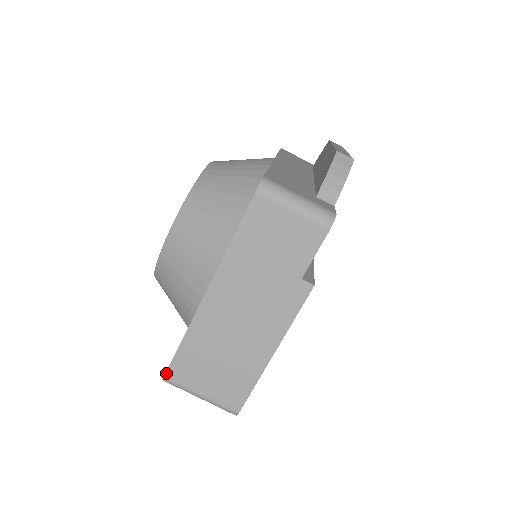
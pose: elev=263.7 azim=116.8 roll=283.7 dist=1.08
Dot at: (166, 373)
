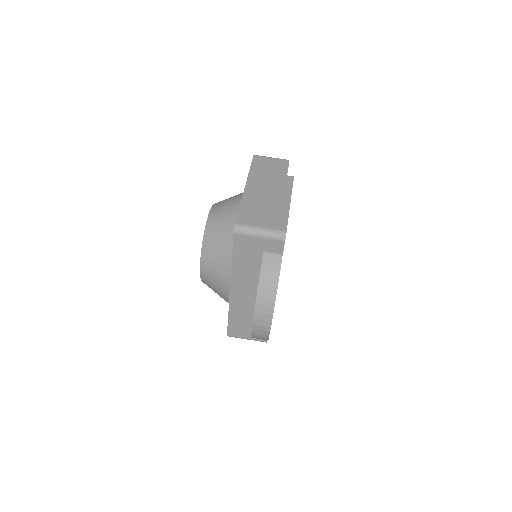
Dot at: (236, 221)
